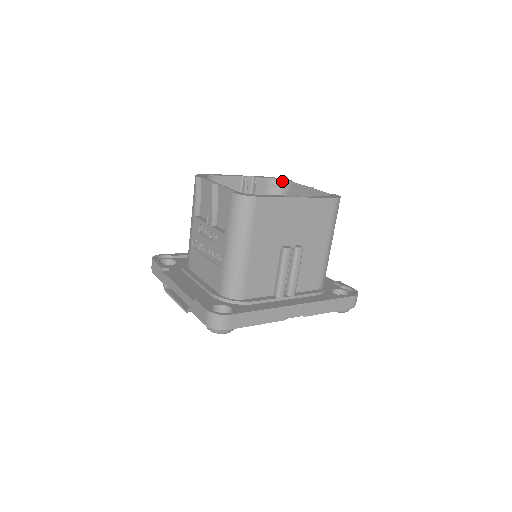
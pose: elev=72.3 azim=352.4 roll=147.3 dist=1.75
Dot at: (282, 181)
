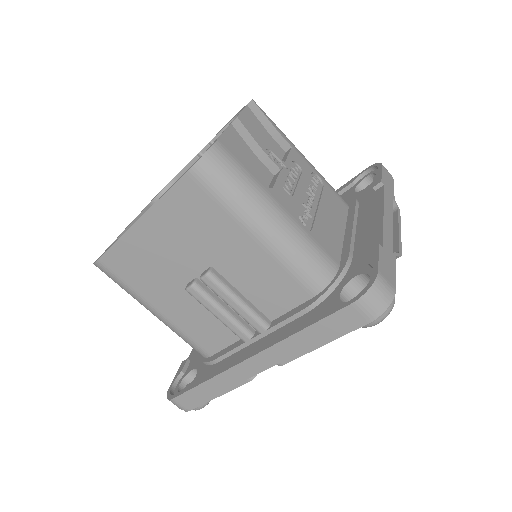
Dot at: occluded
